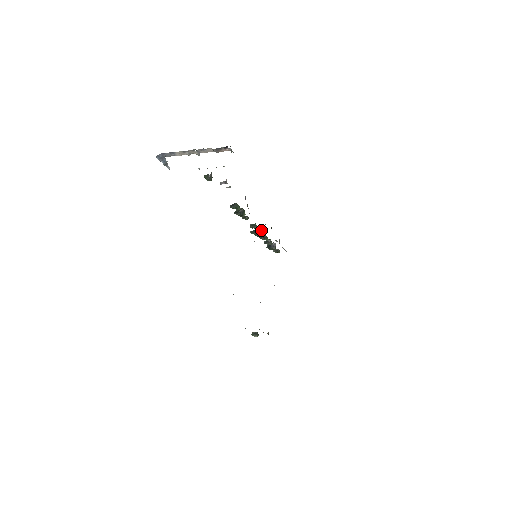
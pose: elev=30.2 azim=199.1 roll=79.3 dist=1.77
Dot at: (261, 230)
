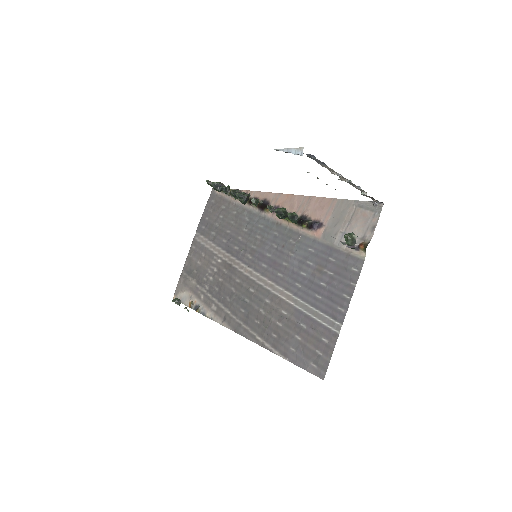
Dot at: occluded
